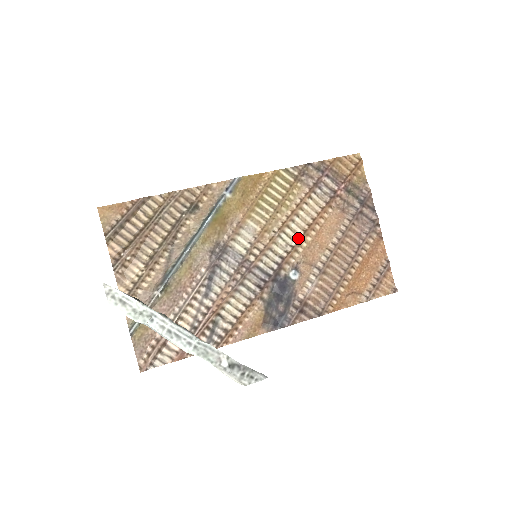
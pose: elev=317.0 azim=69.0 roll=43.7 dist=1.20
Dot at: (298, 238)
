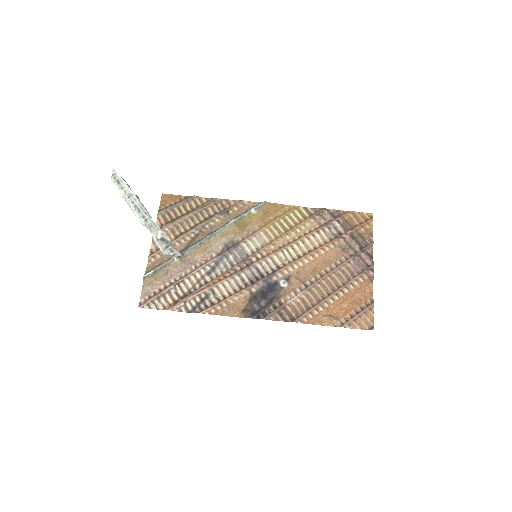
Dot at: (297, 257)
